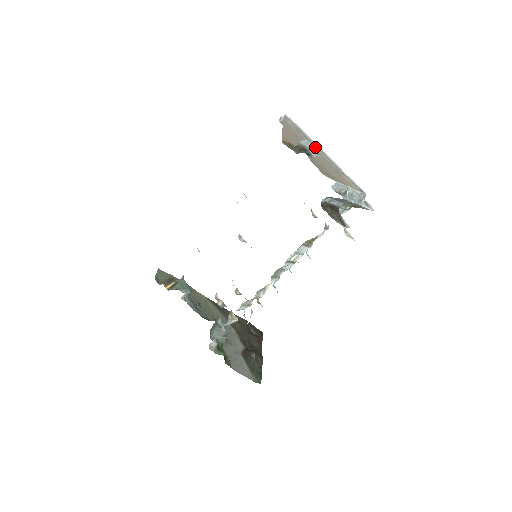
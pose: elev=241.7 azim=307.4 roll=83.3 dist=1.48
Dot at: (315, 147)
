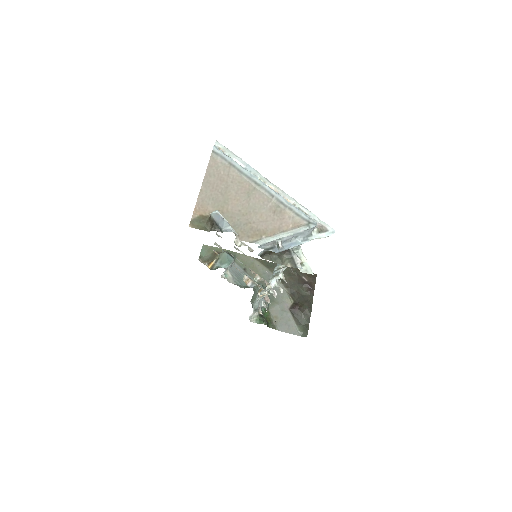
Dot at: (251, 182)
